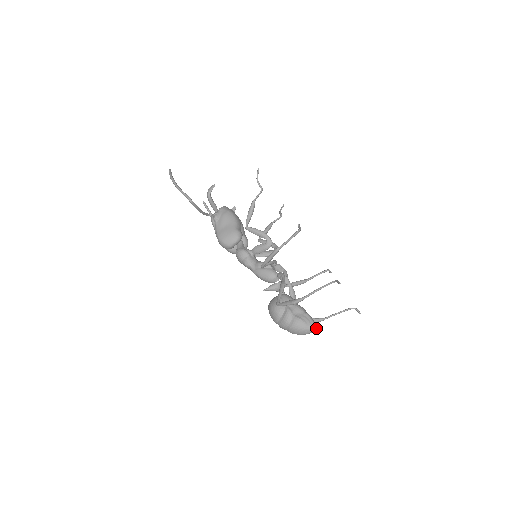
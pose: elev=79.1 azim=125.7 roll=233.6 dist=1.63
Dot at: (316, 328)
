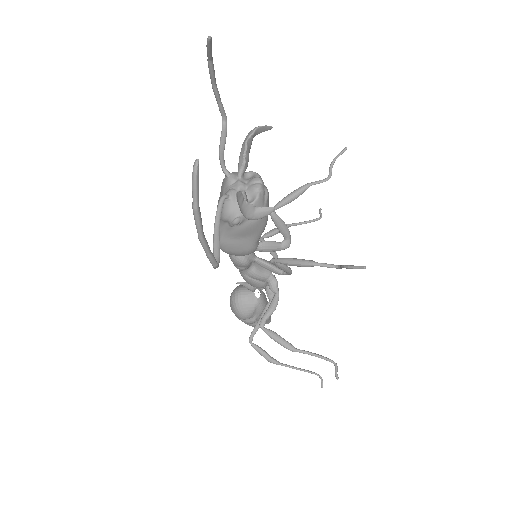
Dot at: (268, 323)
